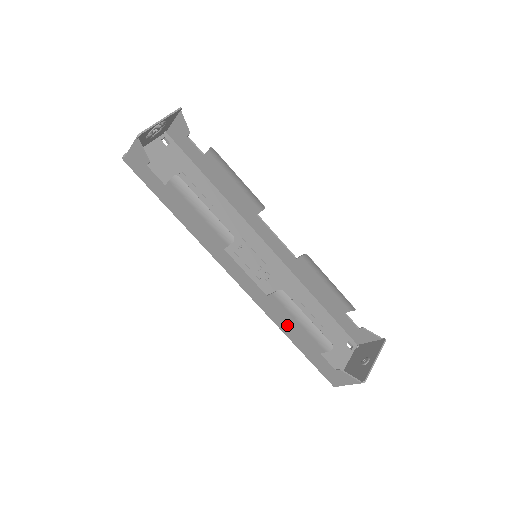
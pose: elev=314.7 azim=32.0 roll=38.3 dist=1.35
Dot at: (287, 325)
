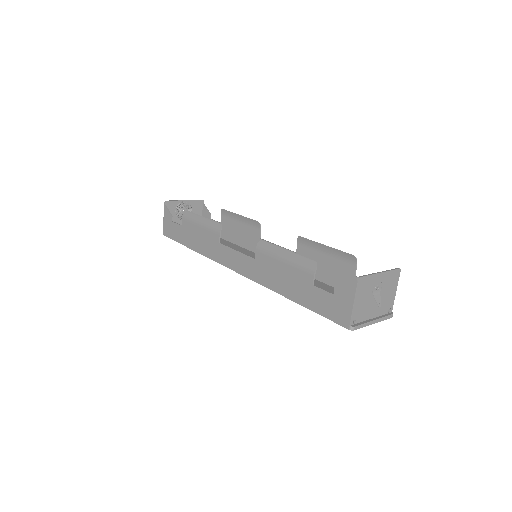
Dot at: (279, 279)
